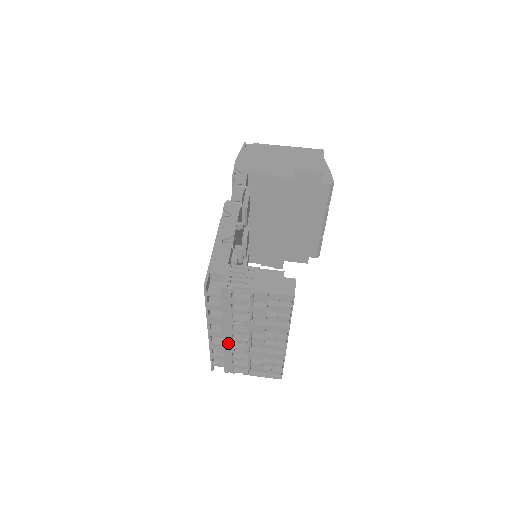
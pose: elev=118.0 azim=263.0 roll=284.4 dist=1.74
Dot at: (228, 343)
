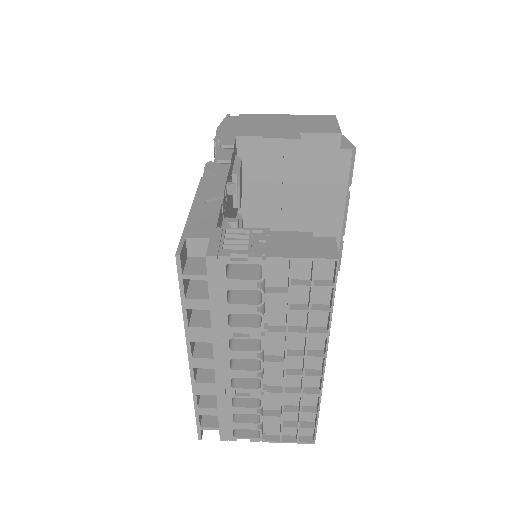
Dot at: (224, 379)
